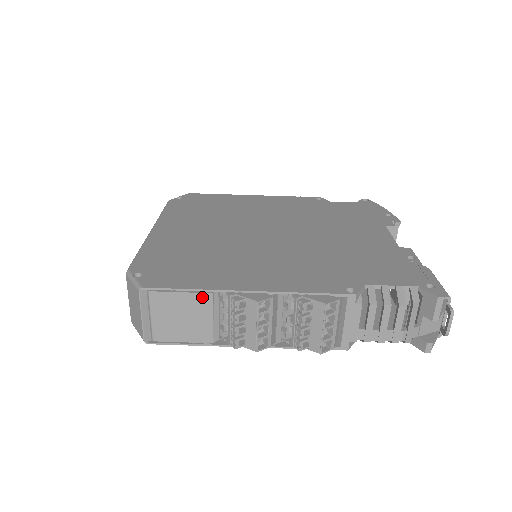
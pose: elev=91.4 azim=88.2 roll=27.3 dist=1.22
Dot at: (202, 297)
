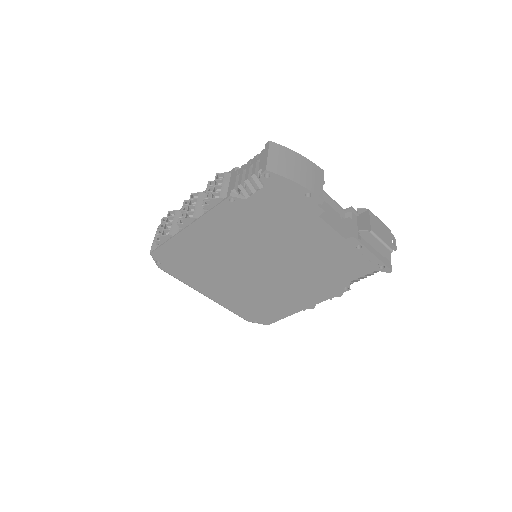
Dot at: occluded
